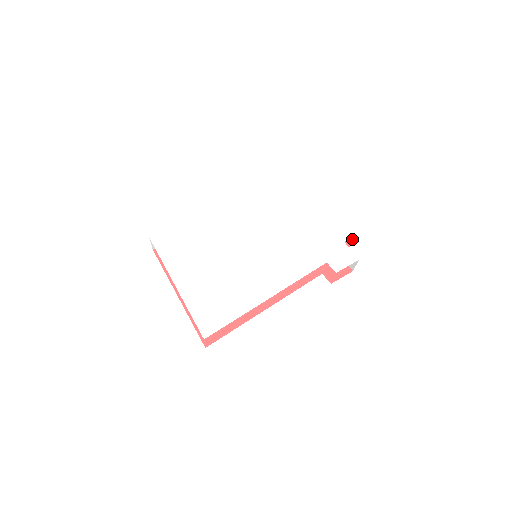
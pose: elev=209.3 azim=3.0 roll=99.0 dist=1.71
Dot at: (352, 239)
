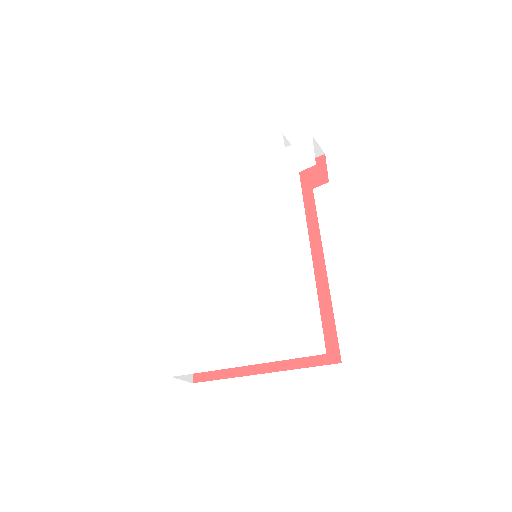
Dot at: (287, 143)
